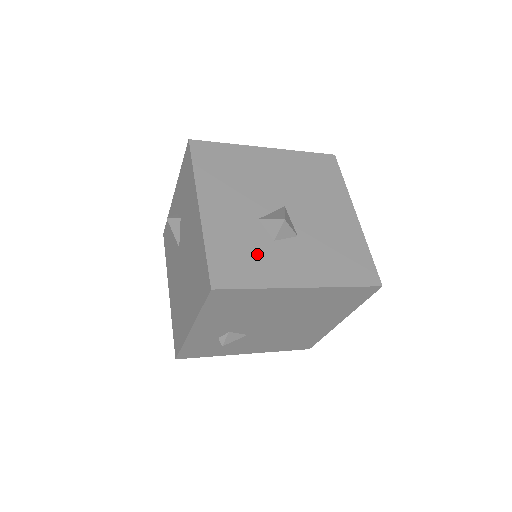
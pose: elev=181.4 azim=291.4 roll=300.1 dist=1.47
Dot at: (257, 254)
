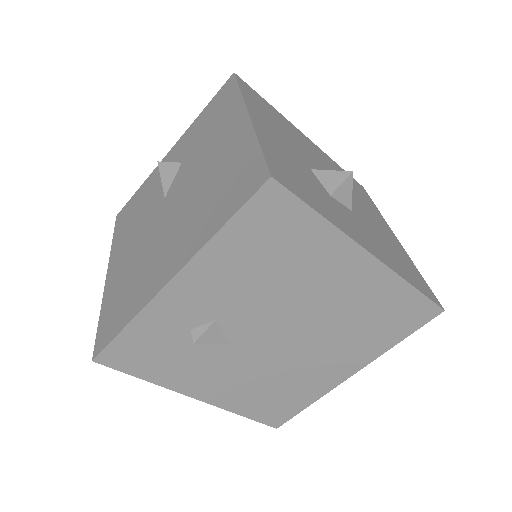
Dot at: (316, 191)
